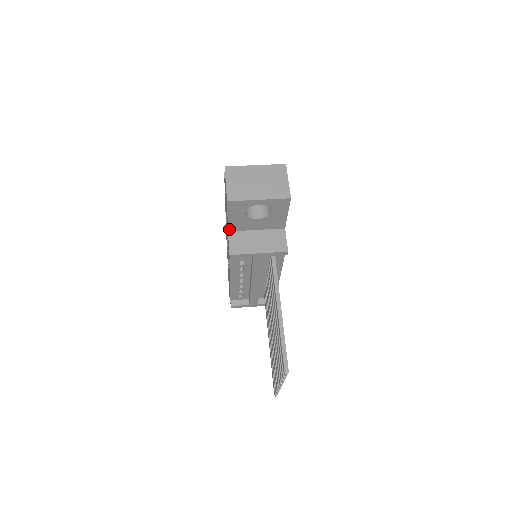
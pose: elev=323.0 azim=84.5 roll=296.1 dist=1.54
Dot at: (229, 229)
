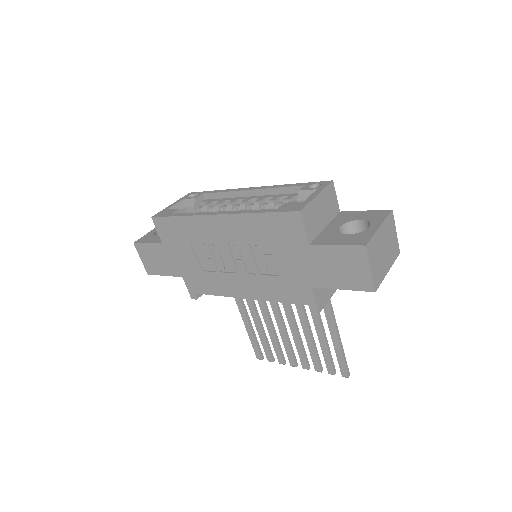
Dot at: (316, 286)
